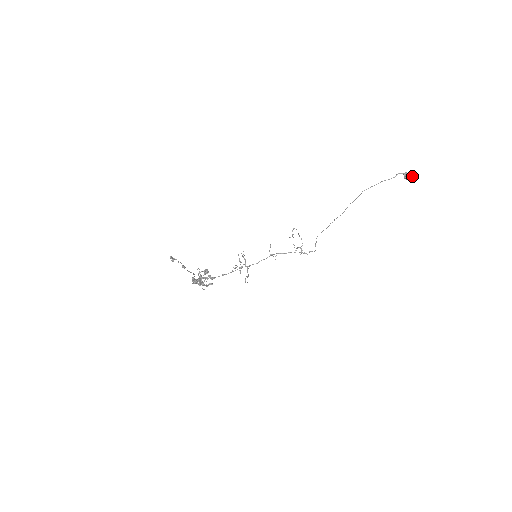
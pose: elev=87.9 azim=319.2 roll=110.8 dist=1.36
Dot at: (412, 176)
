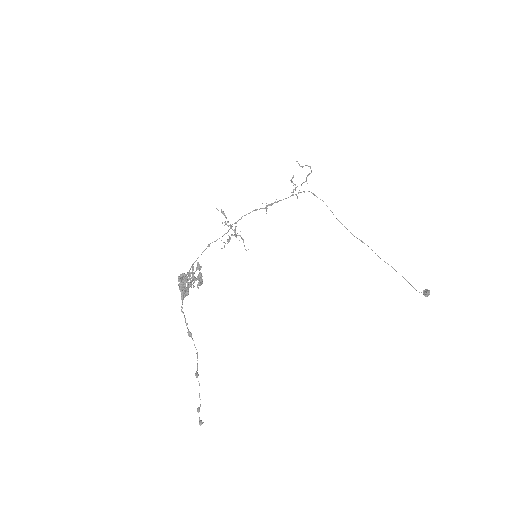
Dot at: (428, 295)
